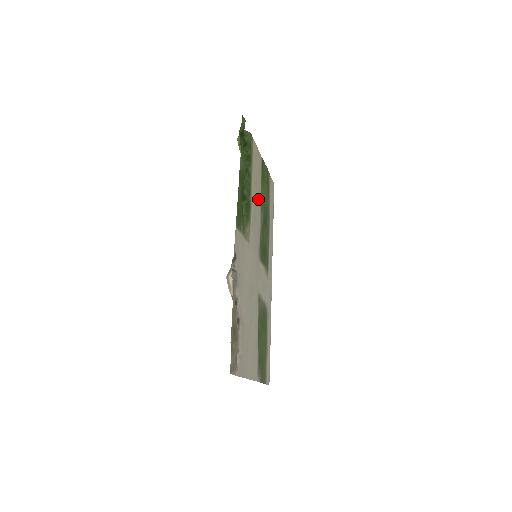
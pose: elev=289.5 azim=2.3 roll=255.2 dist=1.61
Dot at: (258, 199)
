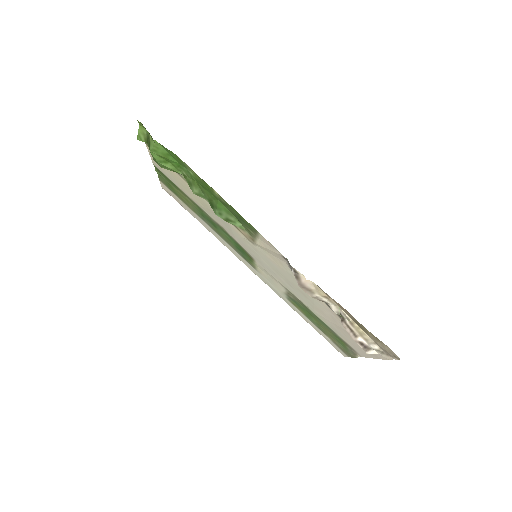
Dot at: occluded
